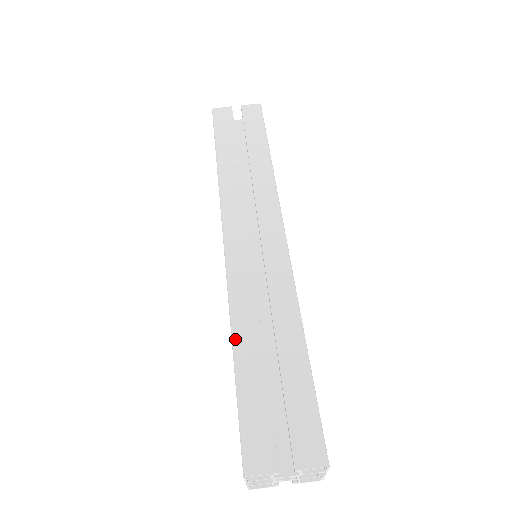
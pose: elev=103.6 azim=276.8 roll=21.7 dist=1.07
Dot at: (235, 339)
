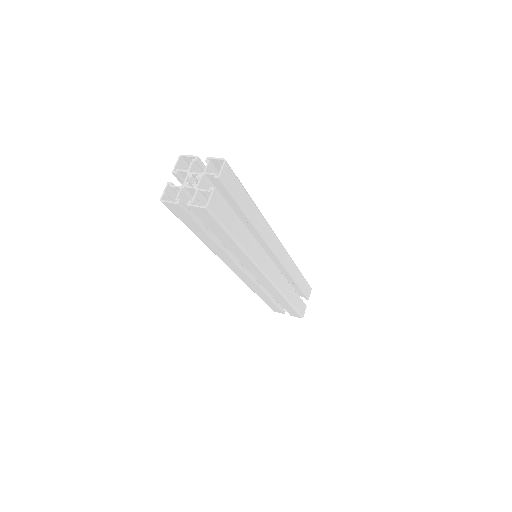
Dot at: occluded
